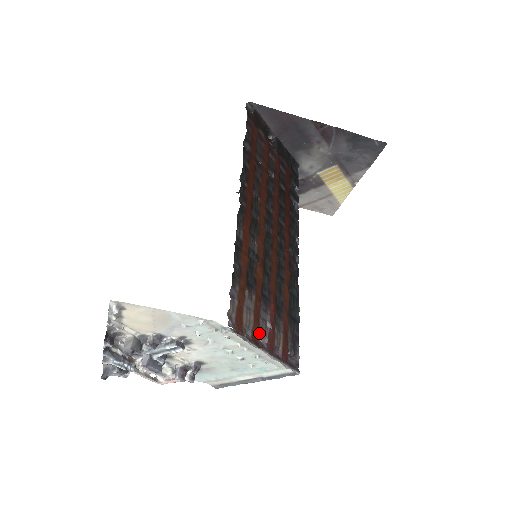
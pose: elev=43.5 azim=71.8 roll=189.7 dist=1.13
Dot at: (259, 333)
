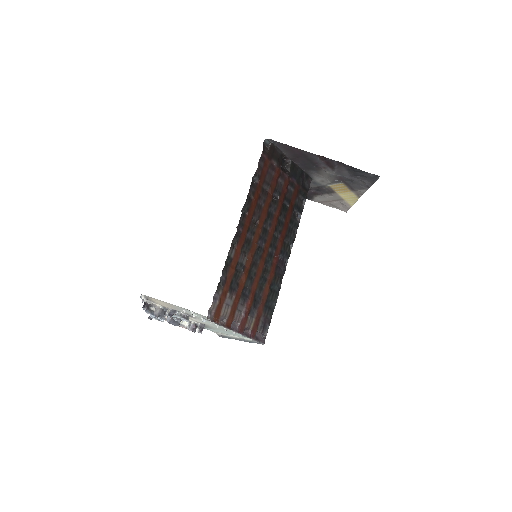
Dot at: (233, 320)
